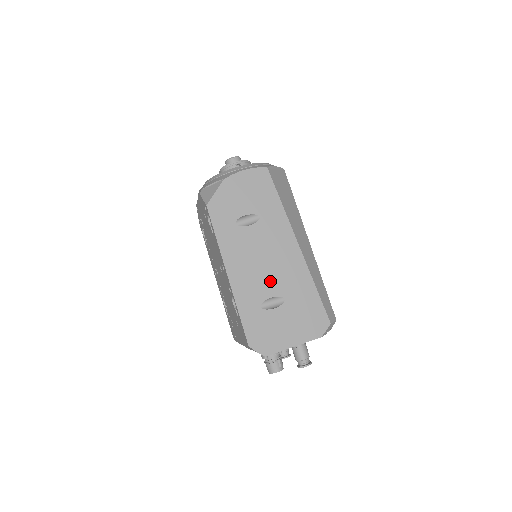
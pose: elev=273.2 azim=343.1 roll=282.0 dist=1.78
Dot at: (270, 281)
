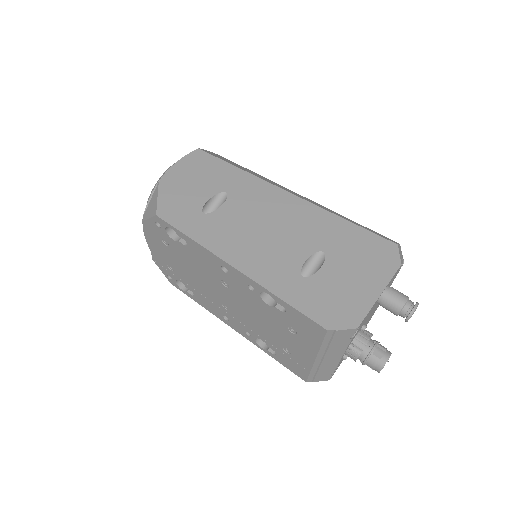
Dot at: (290, 244)
